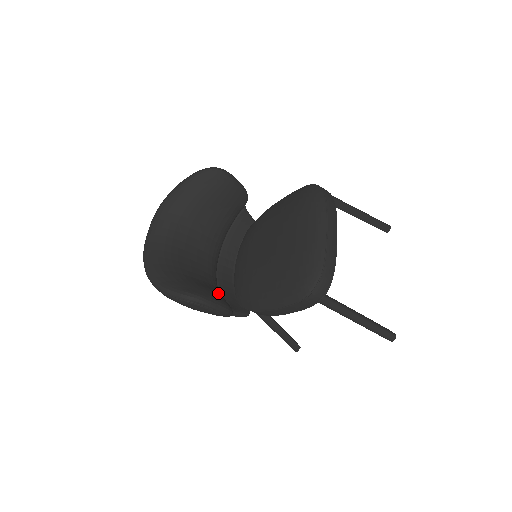
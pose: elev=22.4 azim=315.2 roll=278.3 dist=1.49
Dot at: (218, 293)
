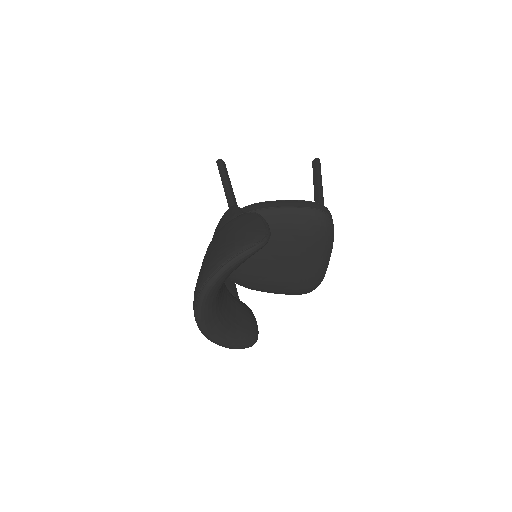
Dot at: (245, 308)
